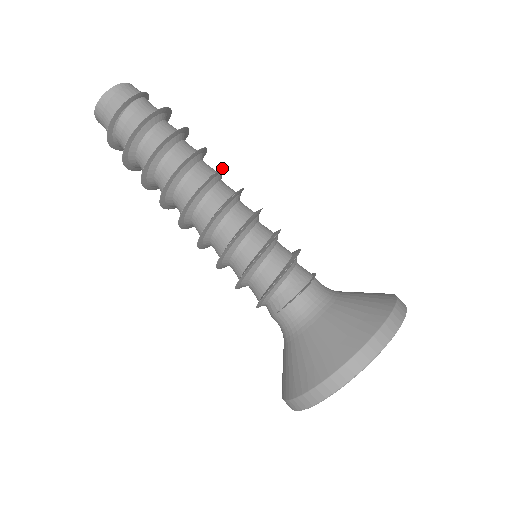
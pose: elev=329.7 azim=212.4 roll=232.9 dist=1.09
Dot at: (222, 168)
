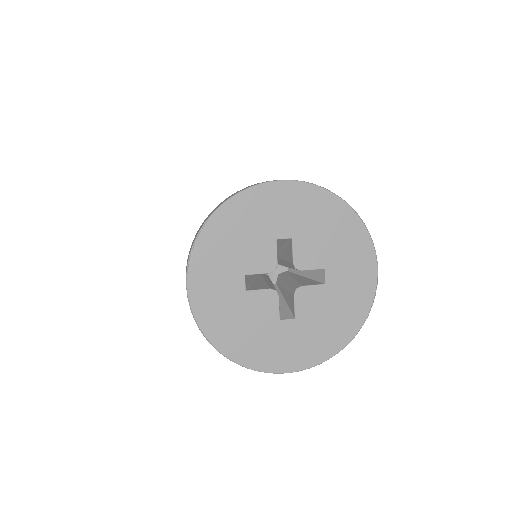
Dot at: occluded
